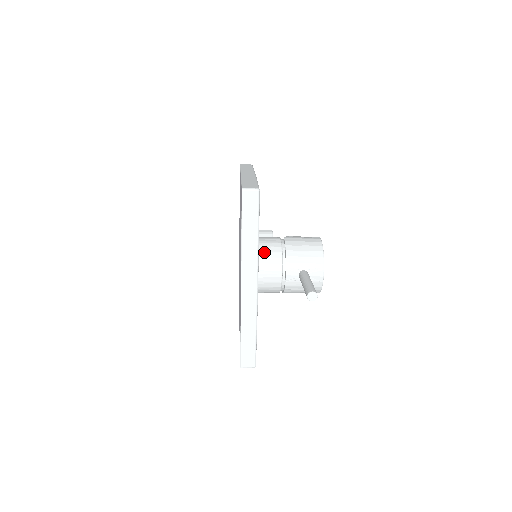
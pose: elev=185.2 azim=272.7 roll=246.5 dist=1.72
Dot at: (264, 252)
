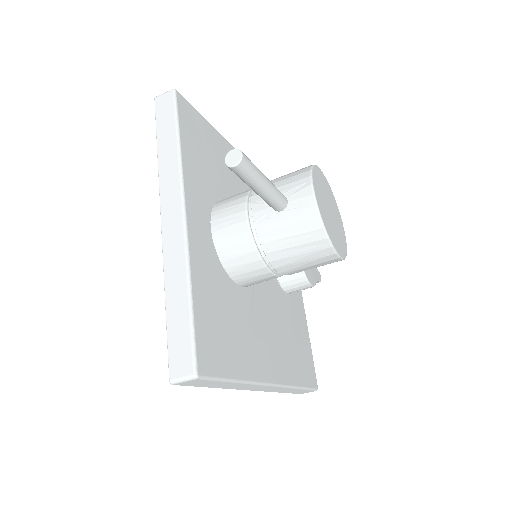
Dot at: (224, 200)
